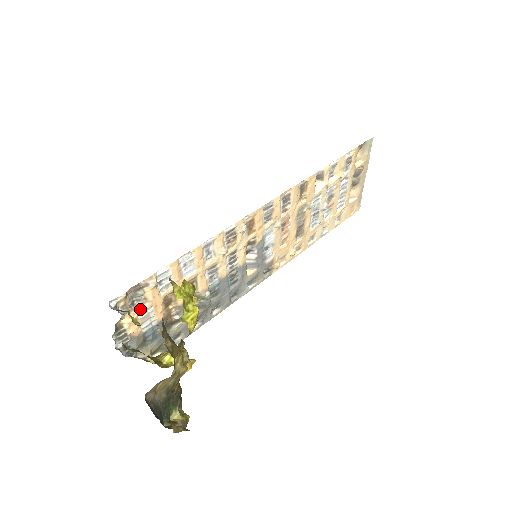
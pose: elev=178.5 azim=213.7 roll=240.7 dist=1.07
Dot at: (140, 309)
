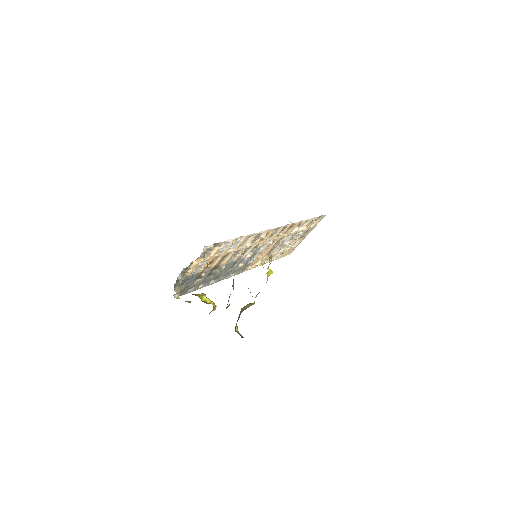
Dot at: (204, 259)
